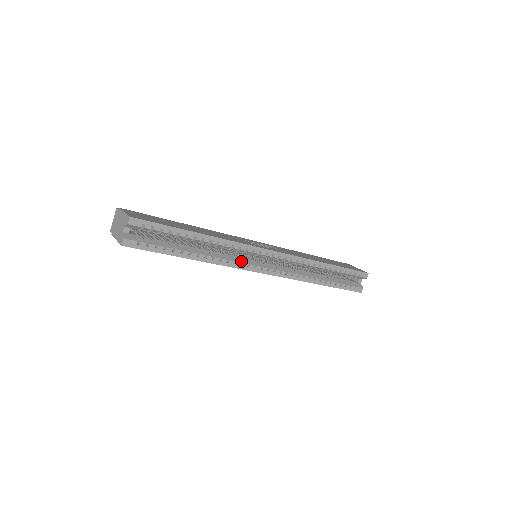
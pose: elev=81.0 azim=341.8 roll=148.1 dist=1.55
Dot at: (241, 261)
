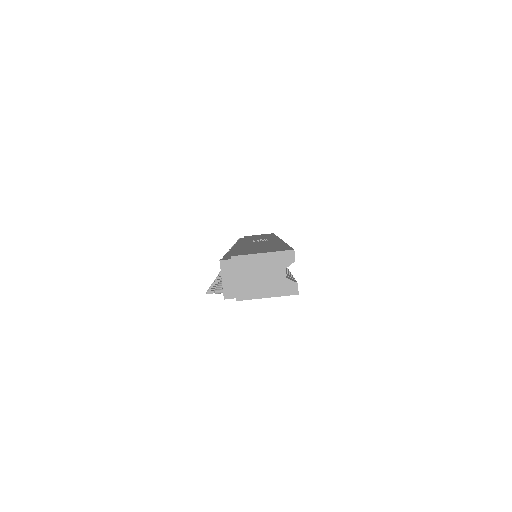
Dot at: occluded
